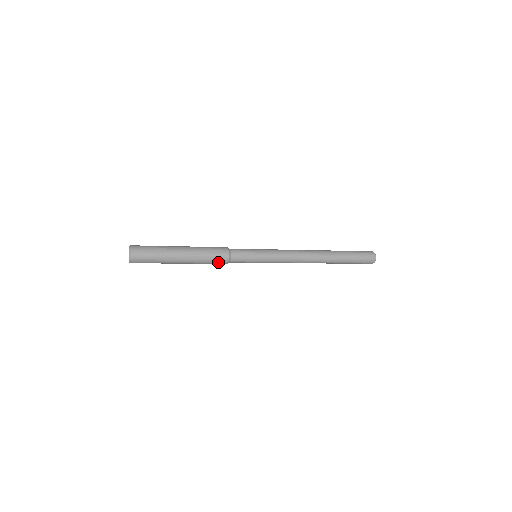
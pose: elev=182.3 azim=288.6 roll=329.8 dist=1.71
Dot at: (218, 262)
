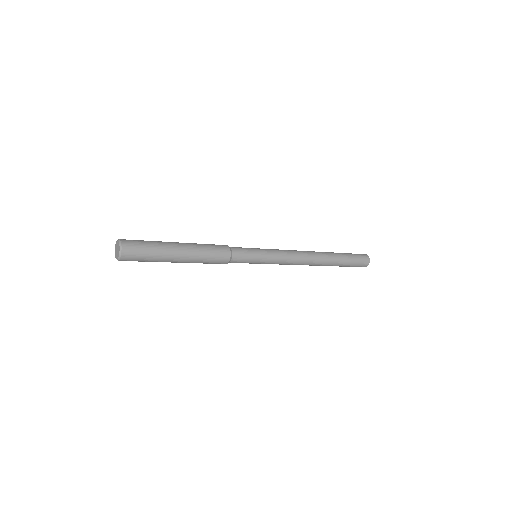
Dot at: (215, 263)
